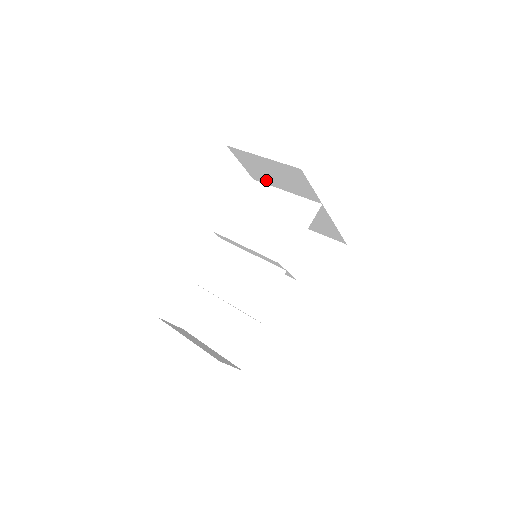
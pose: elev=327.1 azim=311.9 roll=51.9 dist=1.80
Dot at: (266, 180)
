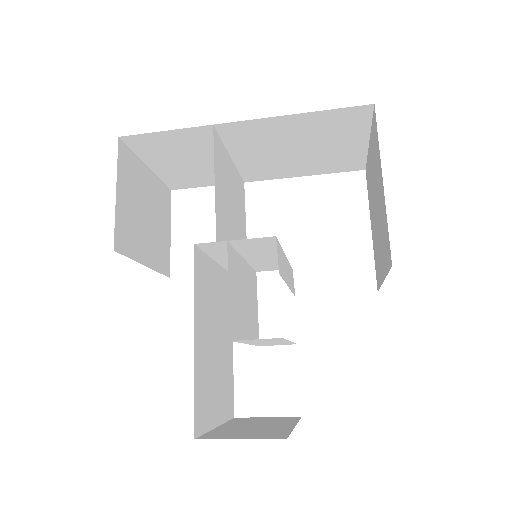
Dot at: occluded
